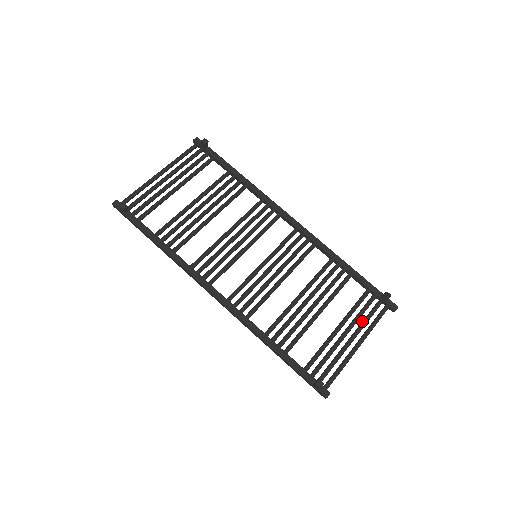
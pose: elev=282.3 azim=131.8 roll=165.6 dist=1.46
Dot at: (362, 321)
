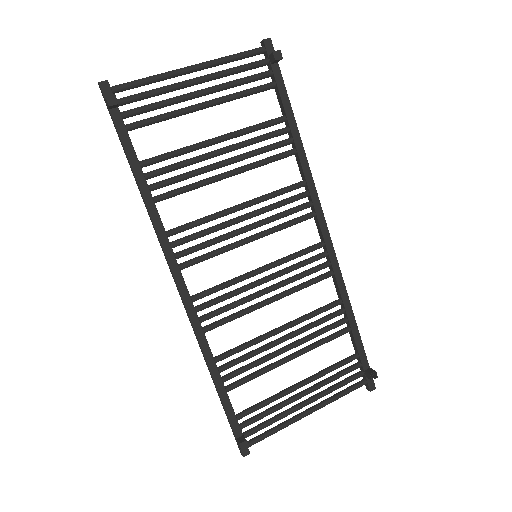
Dot at: (329, 387)
